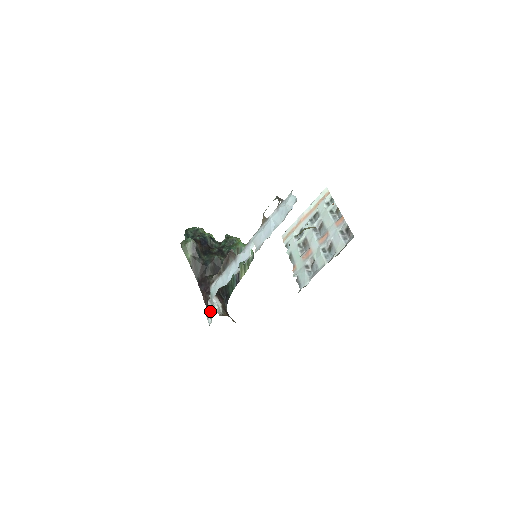
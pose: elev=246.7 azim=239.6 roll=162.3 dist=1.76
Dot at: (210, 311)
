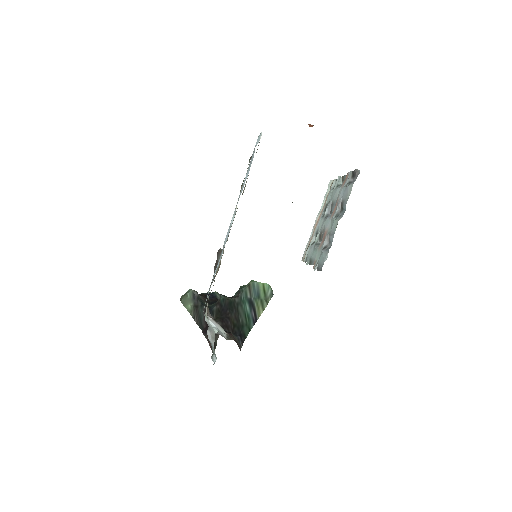
Dot at: (211, 343)
